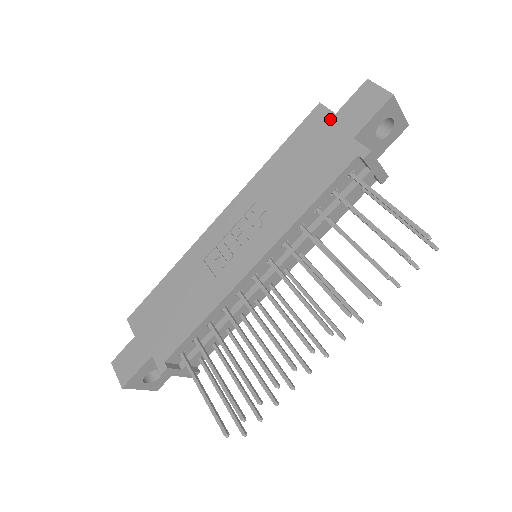
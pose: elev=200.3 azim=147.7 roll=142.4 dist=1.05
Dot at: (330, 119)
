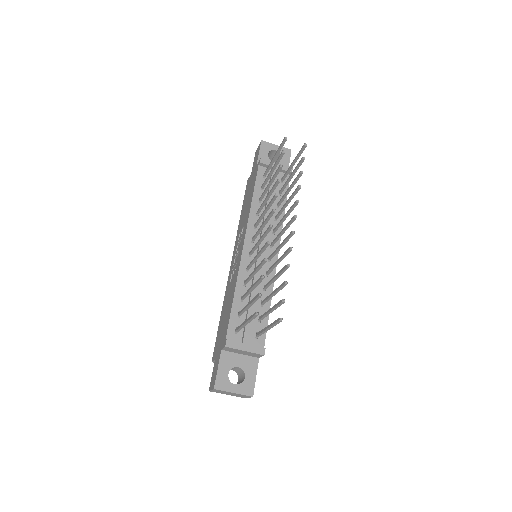
Dot at: (250, 177)
